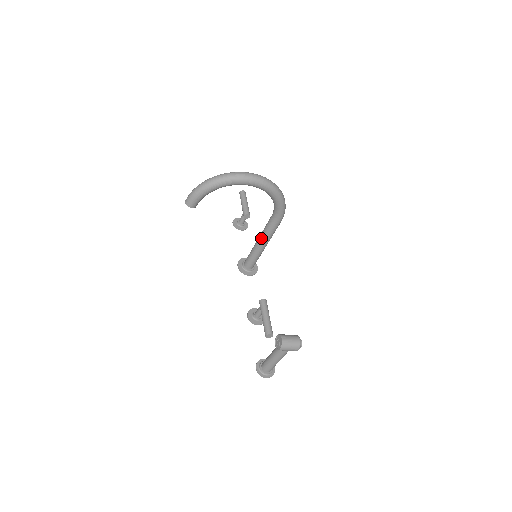
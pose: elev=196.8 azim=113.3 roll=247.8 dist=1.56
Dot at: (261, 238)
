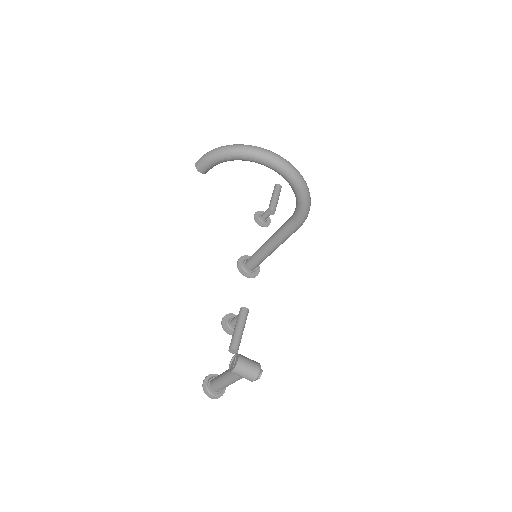
Dot at: (271, 239)
